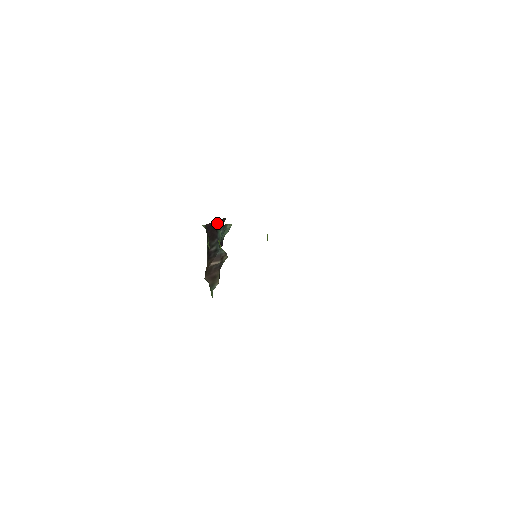
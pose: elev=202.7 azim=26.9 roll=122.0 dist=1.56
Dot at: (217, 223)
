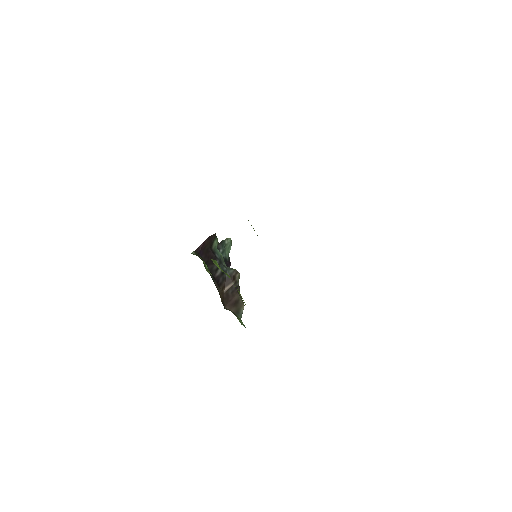
Dot at: (207, 243)
